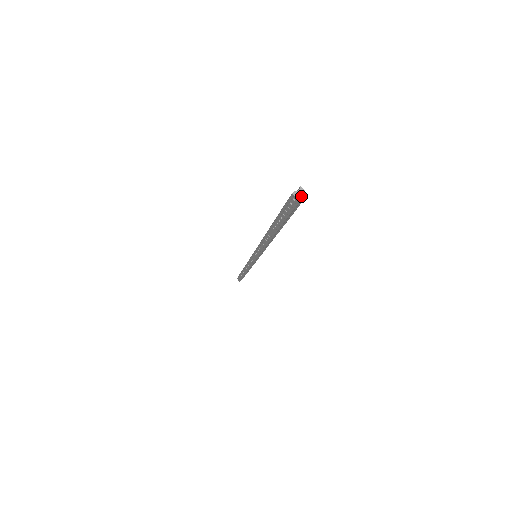
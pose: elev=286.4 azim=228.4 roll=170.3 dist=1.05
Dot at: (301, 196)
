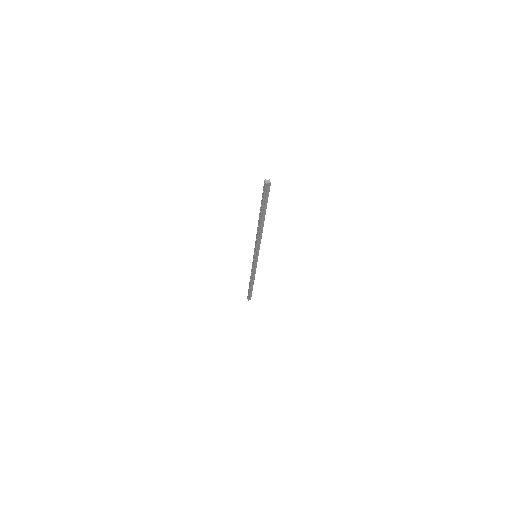
Dot at: (268, 182)
